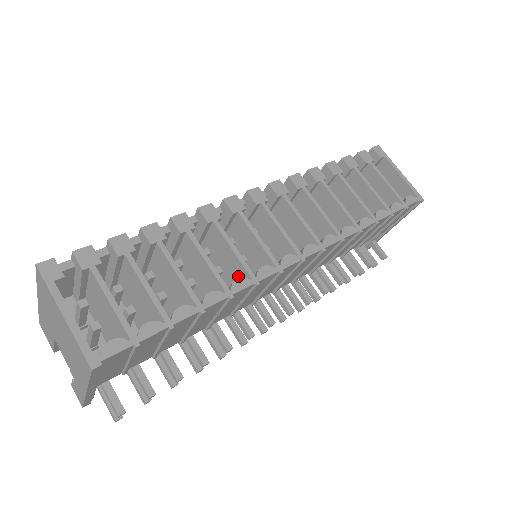
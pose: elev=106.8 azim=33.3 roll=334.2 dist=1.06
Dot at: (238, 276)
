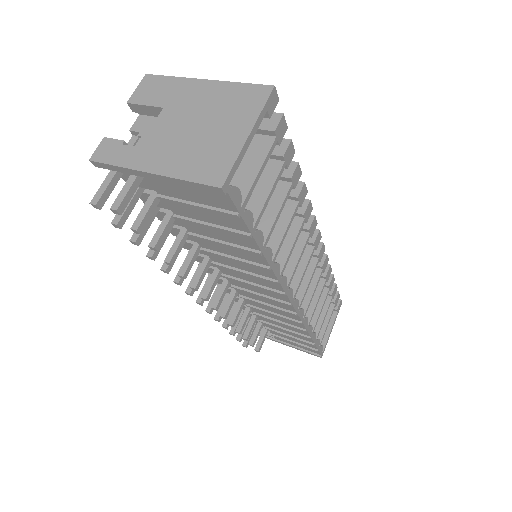
Dot at: occluded
